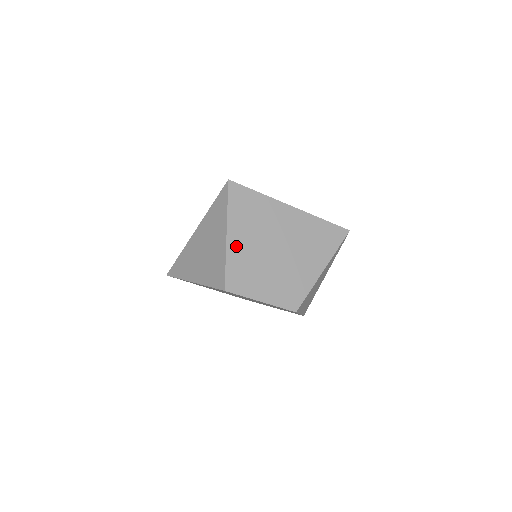
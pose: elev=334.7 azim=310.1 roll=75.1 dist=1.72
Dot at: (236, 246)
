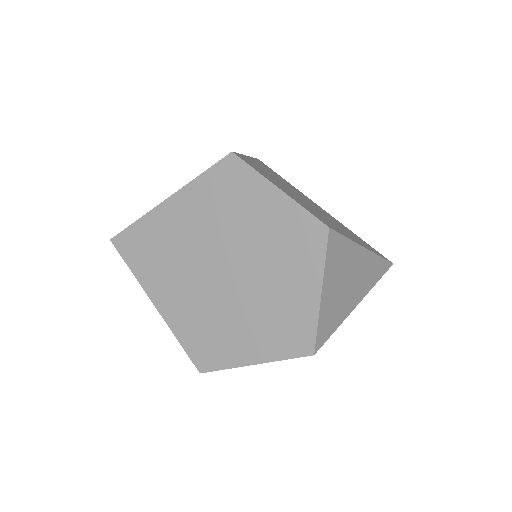
Dot at: (256, 164)
